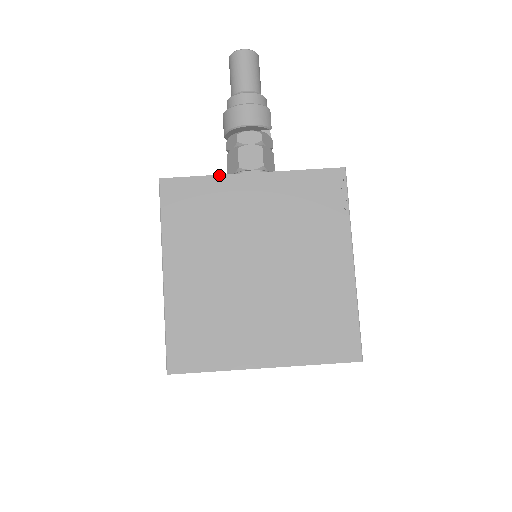
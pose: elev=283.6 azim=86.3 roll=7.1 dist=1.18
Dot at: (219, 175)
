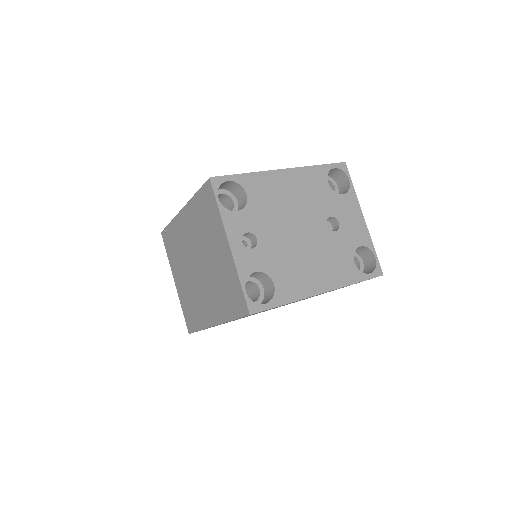
Dot at: occluded
